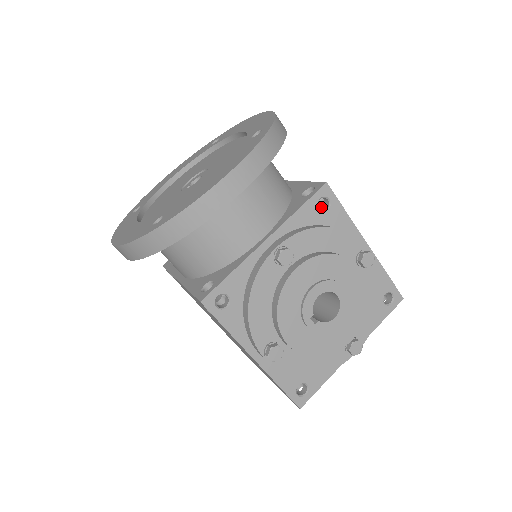
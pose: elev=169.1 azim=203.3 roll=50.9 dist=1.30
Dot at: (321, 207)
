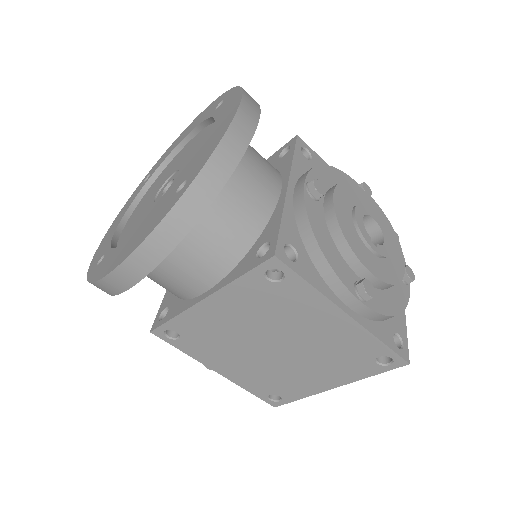
Dot at: occluded
